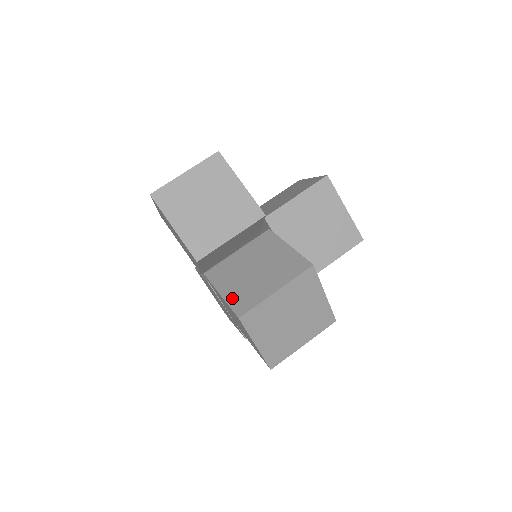
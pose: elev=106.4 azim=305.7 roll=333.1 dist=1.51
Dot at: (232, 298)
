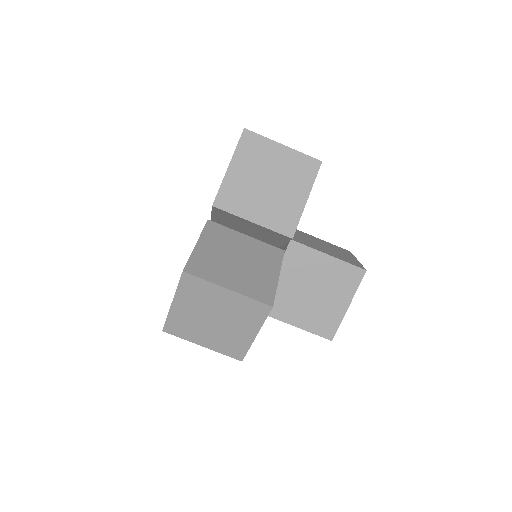
Dot at: (199, 255)
